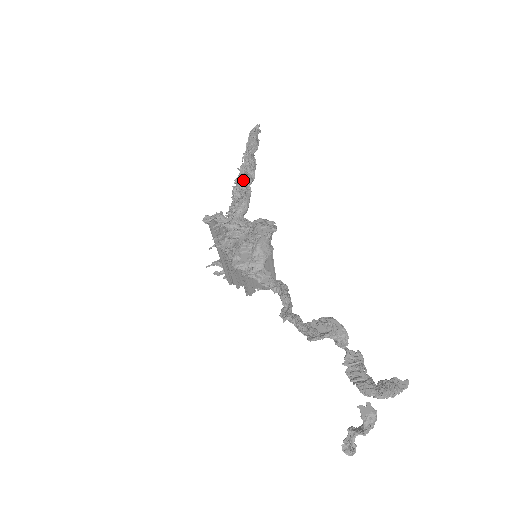
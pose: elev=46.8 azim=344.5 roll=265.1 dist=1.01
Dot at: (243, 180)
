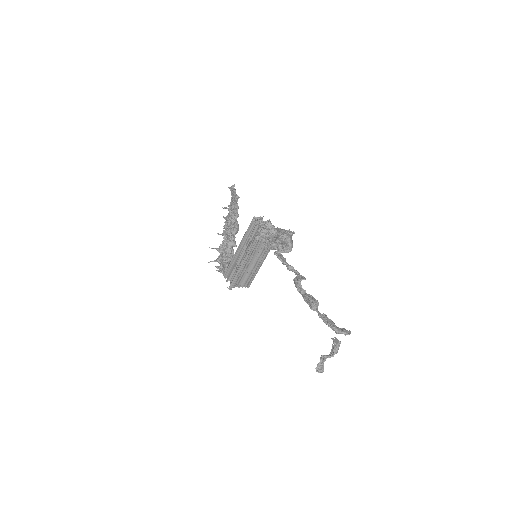
Dot at: (236, 213)
